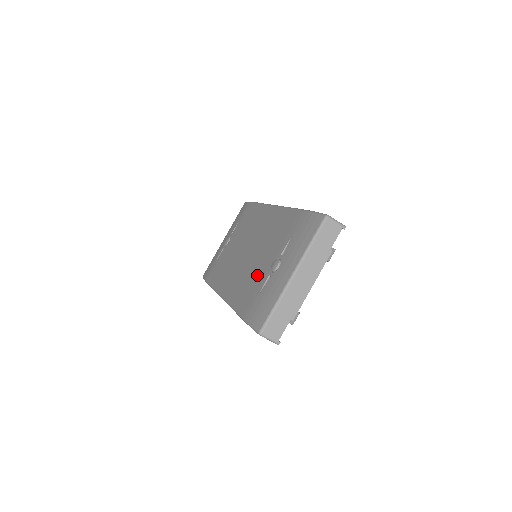
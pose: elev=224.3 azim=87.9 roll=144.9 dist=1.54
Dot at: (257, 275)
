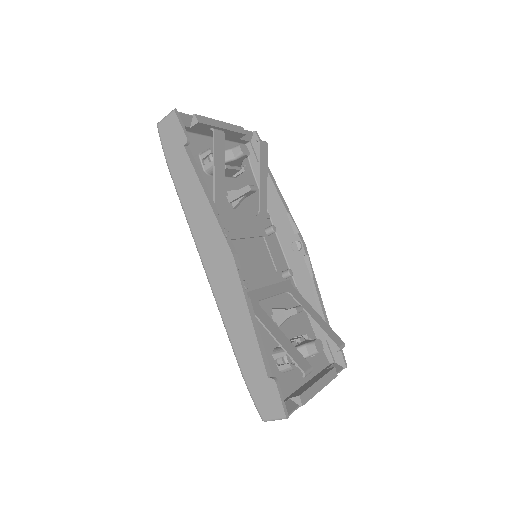
Dot at: occluded
